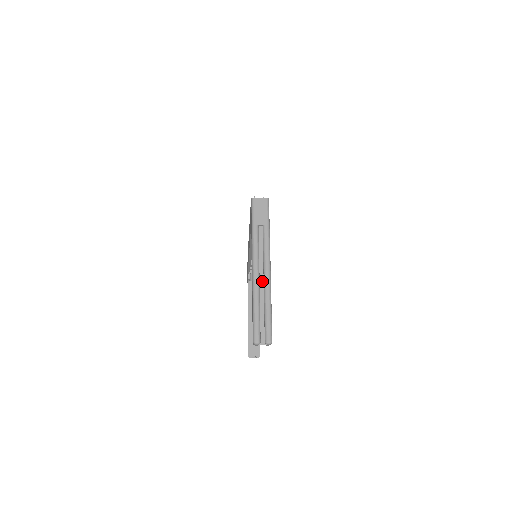
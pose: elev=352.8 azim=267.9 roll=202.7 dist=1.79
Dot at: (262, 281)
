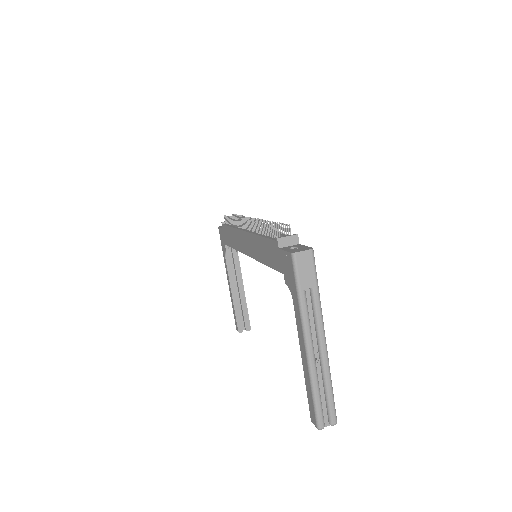
Dot at: (317, 356)
